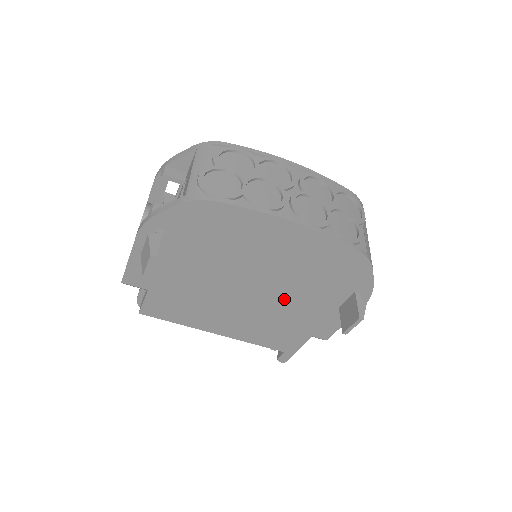
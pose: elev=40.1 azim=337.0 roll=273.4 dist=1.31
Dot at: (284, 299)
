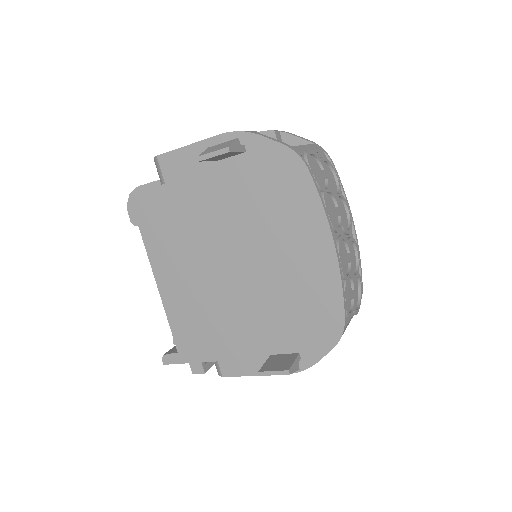
Dot at: (244, 303)
